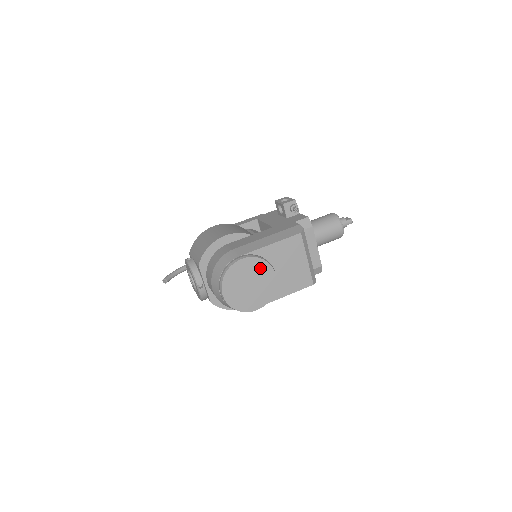
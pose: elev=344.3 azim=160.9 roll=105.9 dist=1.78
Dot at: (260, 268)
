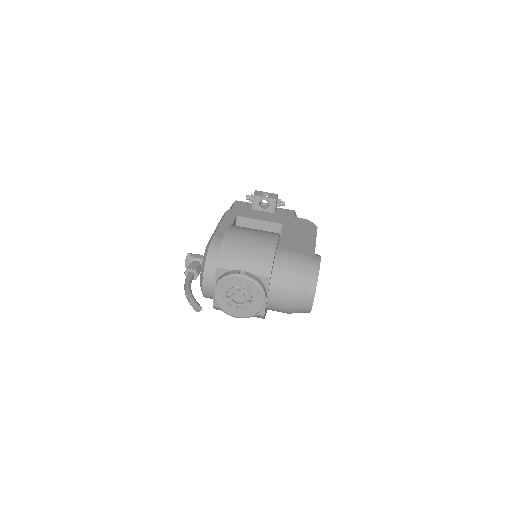
Dot at: occluded
